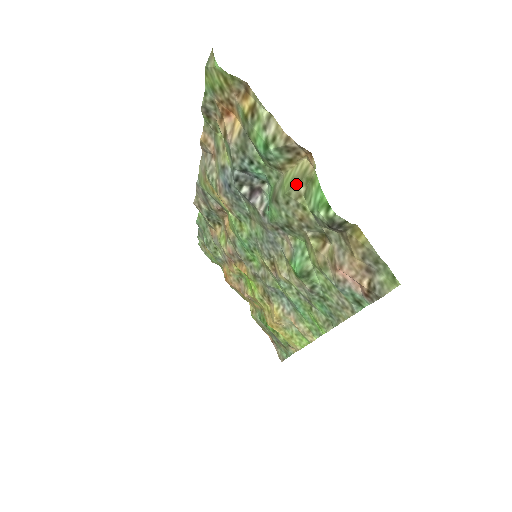
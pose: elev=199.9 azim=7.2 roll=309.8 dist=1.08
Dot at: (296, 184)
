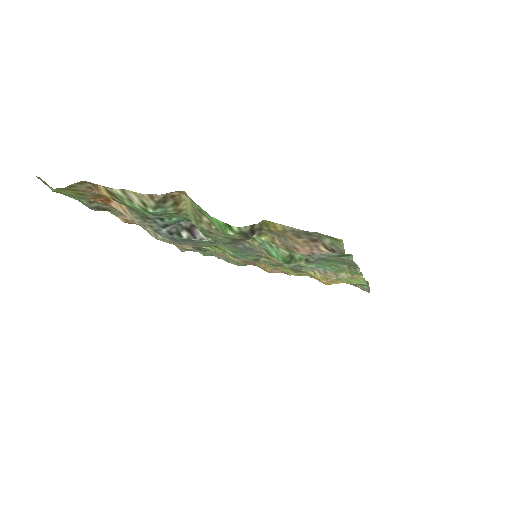
Dot at: (197, 219)
